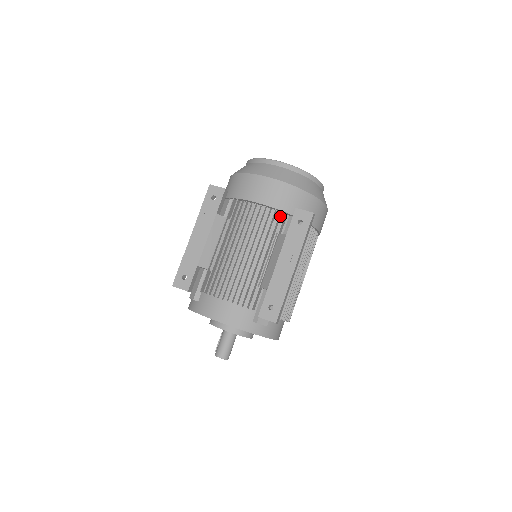
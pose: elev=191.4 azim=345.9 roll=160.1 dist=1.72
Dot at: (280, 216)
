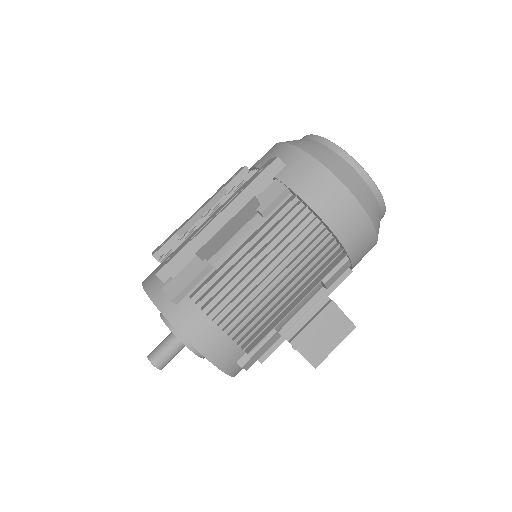
Dot at: occluded
